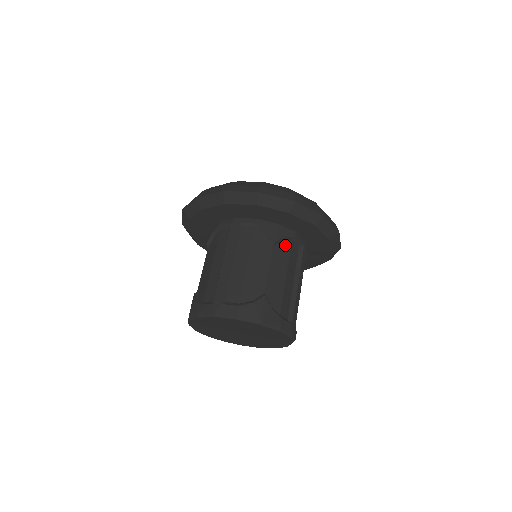
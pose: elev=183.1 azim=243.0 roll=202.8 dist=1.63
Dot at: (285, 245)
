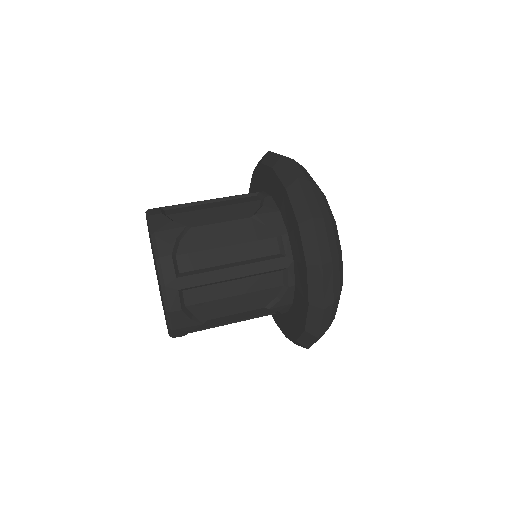
Dot at: (264, 231)
